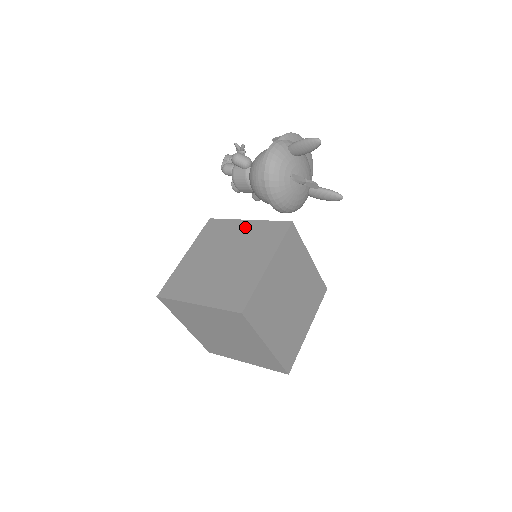
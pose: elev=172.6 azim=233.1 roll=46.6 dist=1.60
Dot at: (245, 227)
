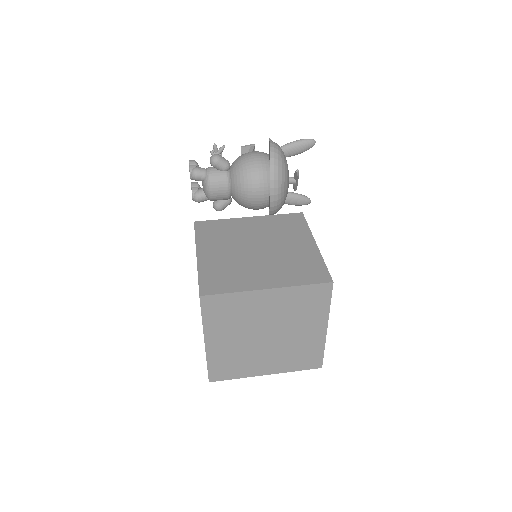
Dot at: (253, 222)
